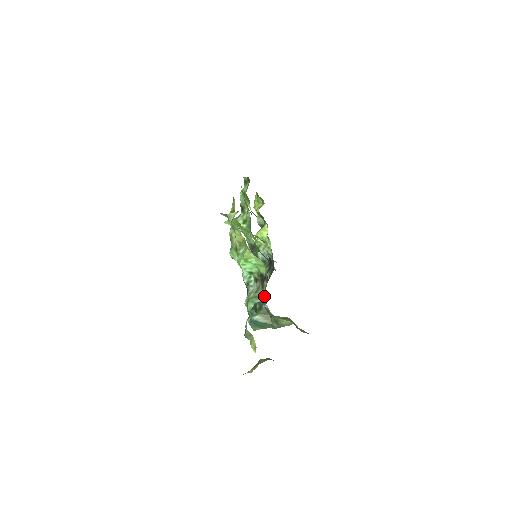
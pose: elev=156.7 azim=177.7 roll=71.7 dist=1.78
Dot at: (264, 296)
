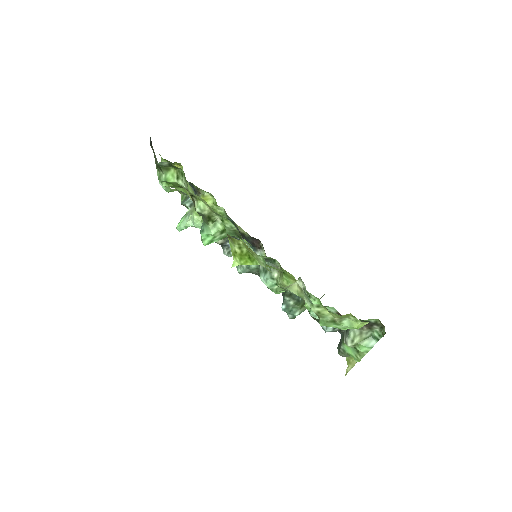
Dot at: occluded
